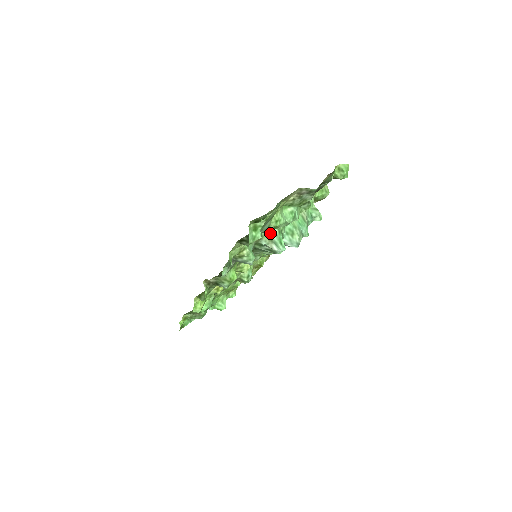
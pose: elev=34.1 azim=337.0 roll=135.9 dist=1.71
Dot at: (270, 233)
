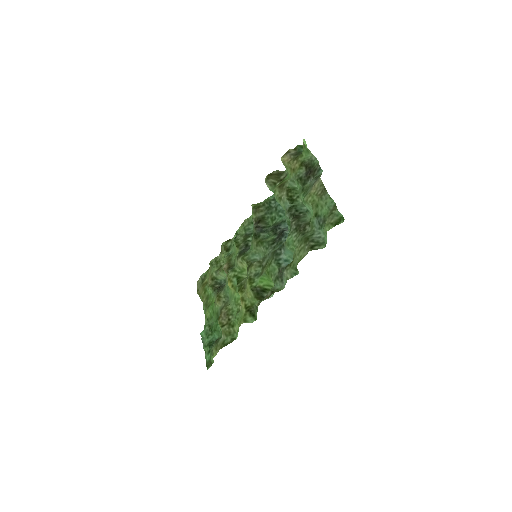
Dot at: occluded
